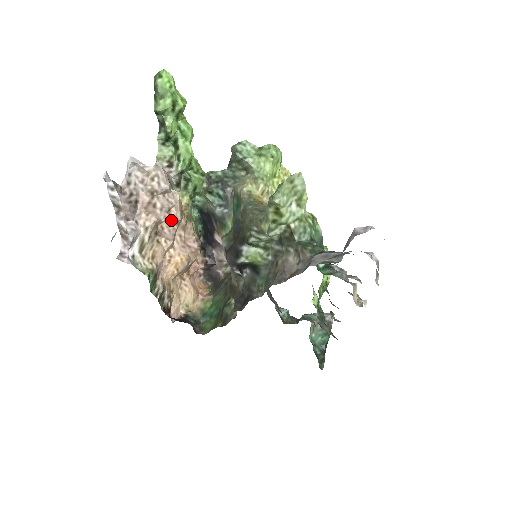
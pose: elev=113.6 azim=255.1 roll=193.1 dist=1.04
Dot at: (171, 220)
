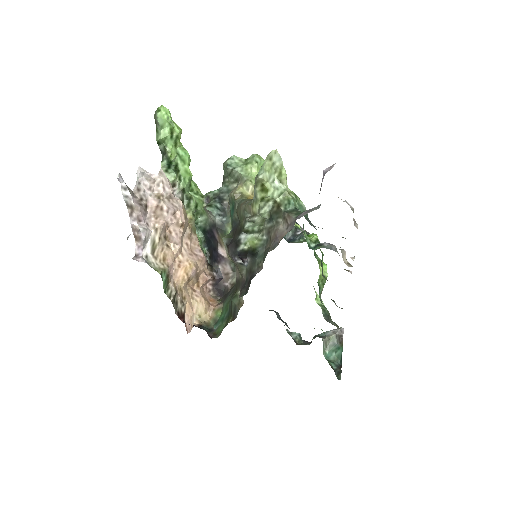
Dot at: (177, 222)
